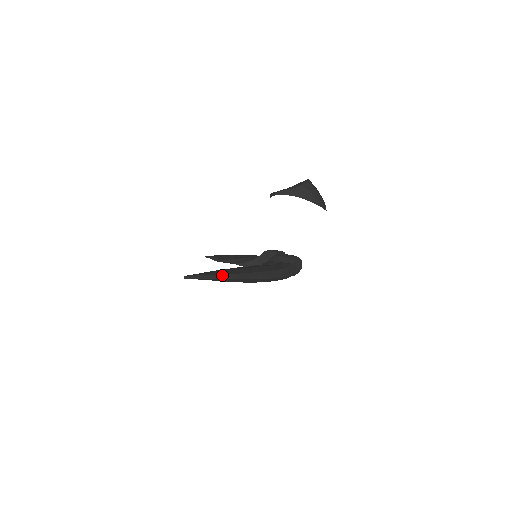
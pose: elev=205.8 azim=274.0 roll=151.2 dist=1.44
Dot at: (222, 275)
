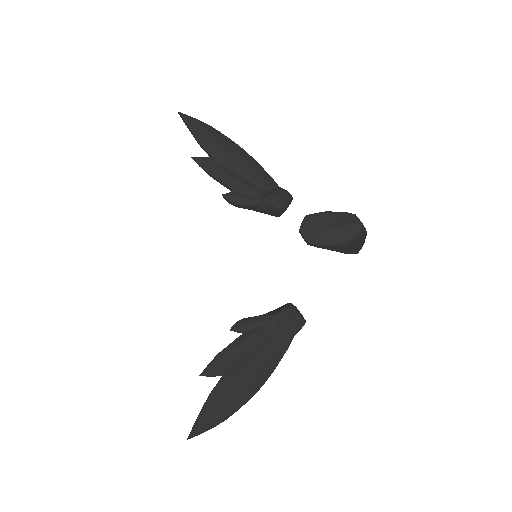
Dot at: (223, 421)
